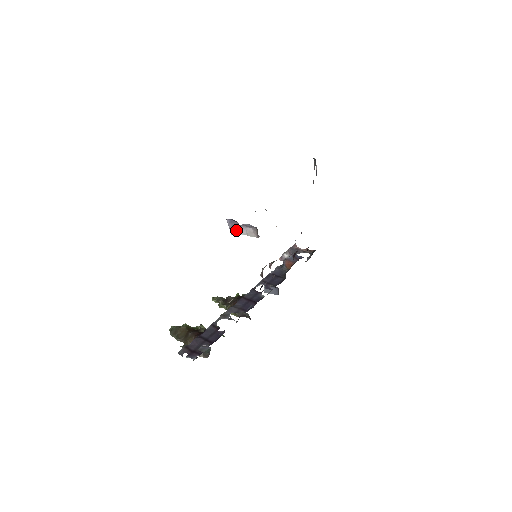
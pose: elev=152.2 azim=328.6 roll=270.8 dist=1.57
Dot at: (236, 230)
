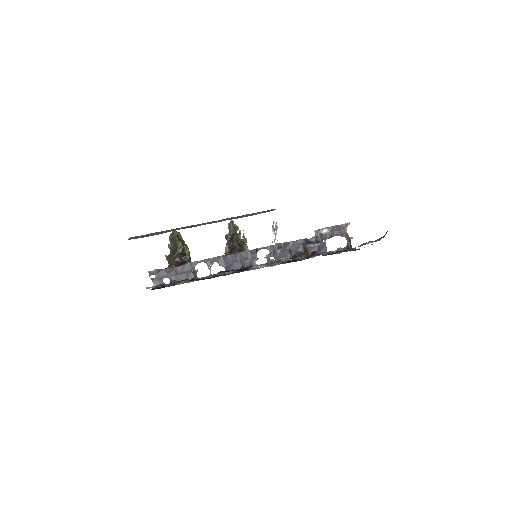
Dot at: (245, 241)
